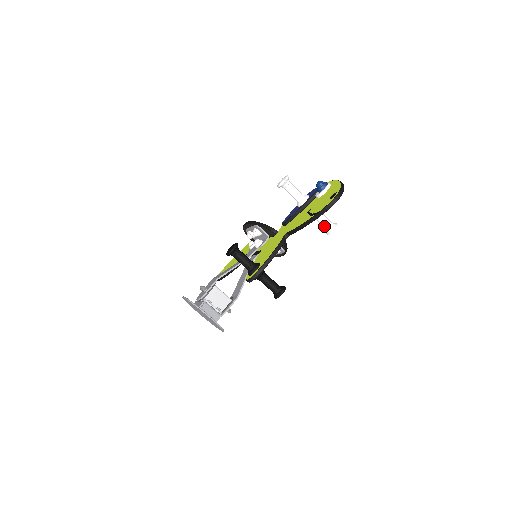
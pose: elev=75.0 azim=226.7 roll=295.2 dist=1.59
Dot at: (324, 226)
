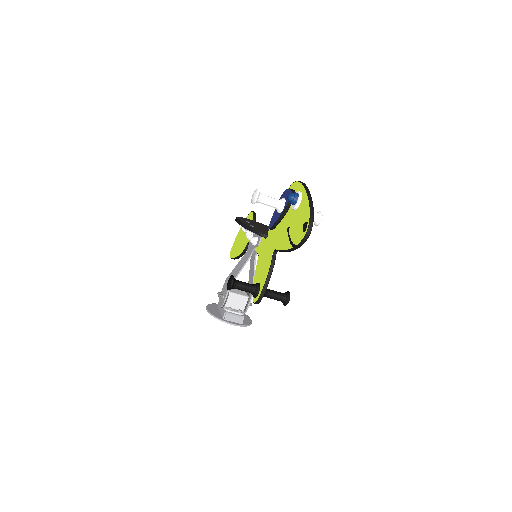
Dot at: occluded
